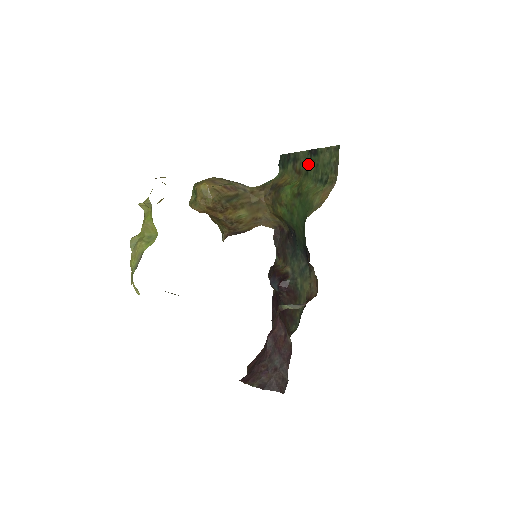
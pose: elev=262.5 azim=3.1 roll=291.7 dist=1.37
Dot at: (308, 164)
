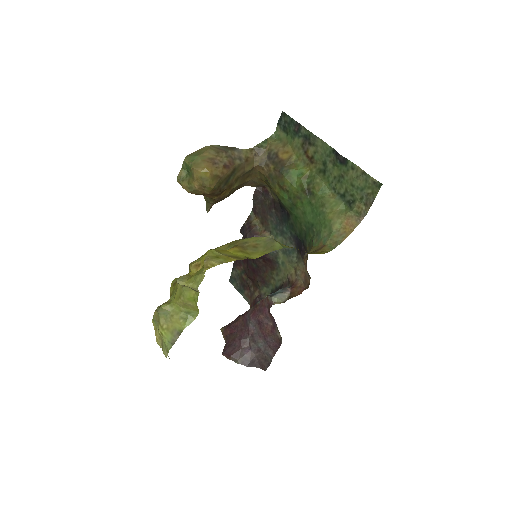
Dot at: (328, 163)
